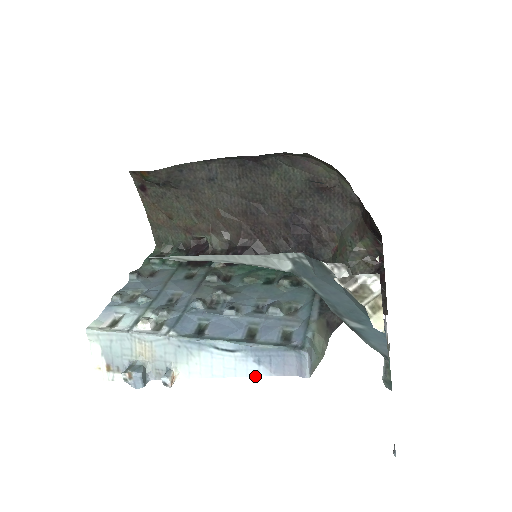
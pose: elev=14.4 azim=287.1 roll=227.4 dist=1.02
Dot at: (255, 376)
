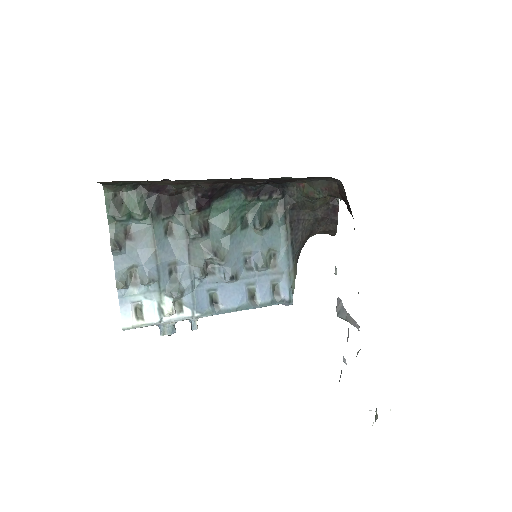
Dot at: occluded
